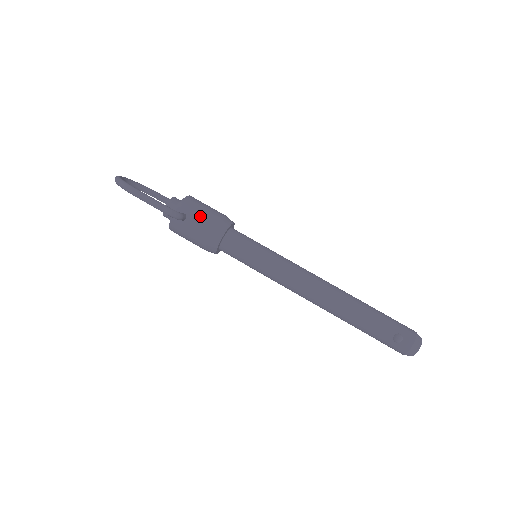
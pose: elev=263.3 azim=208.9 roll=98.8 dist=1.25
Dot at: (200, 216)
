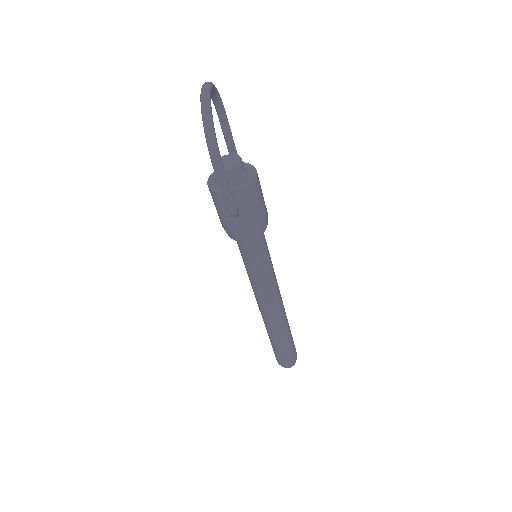
Dot at: (250, 213)
